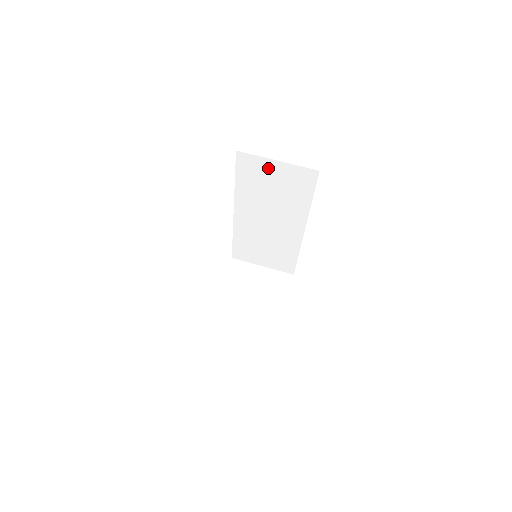
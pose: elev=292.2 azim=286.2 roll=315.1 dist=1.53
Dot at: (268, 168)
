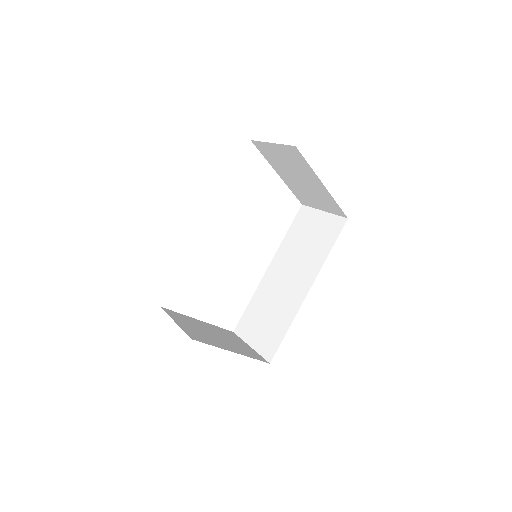
Dot at: (314, 219)
